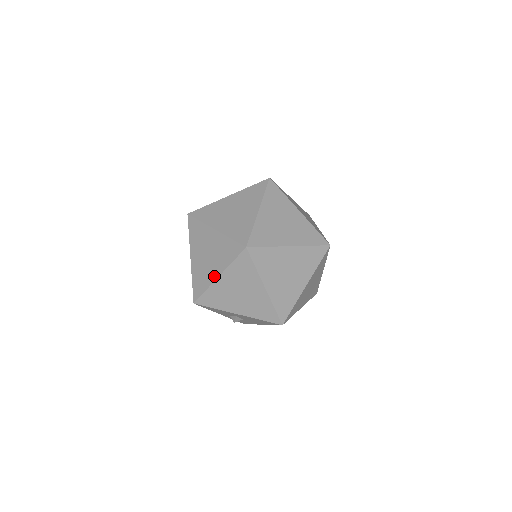
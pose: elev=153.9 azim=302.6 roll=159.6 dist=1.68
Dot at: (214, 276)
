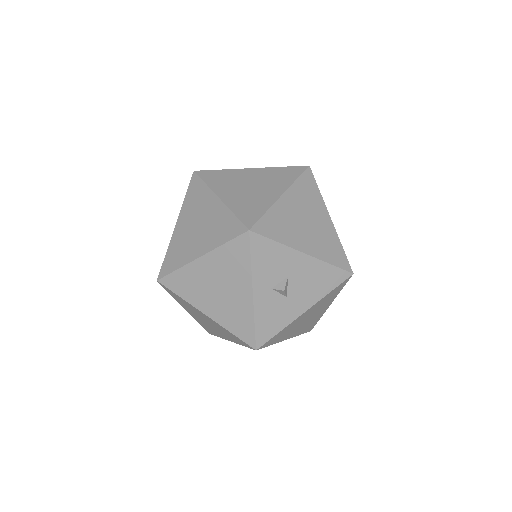
Dot at: (274, 196)
